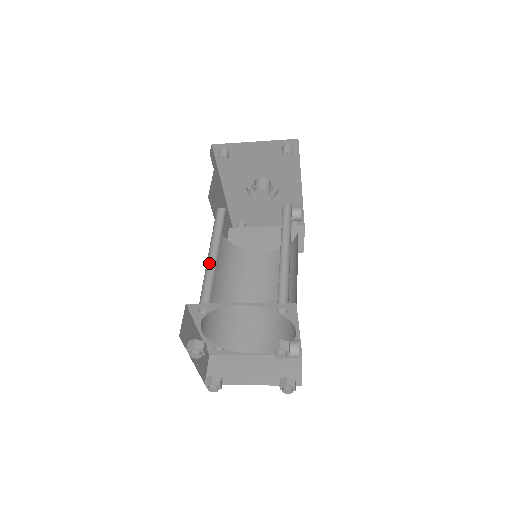
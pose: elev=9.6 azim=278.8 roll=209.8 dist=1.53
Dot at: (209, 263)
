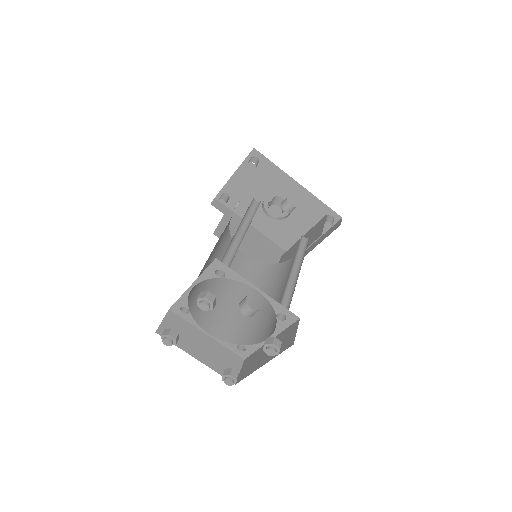
Dot at: occluded
